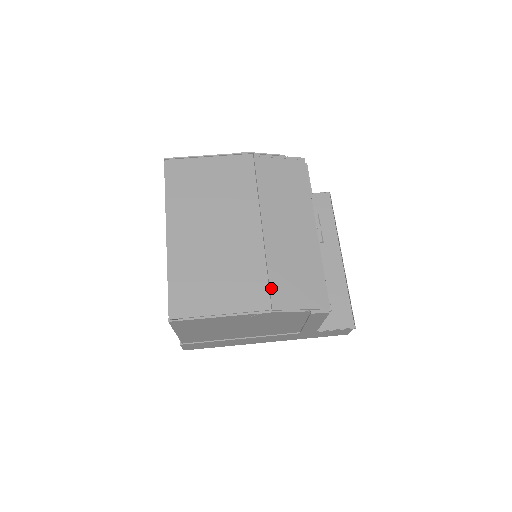
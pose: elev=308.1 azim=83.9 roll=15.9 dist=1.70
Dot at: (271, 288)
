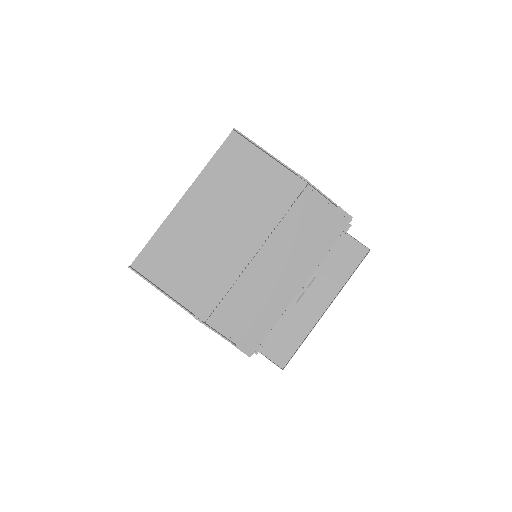
Dot at: (219, 306)
